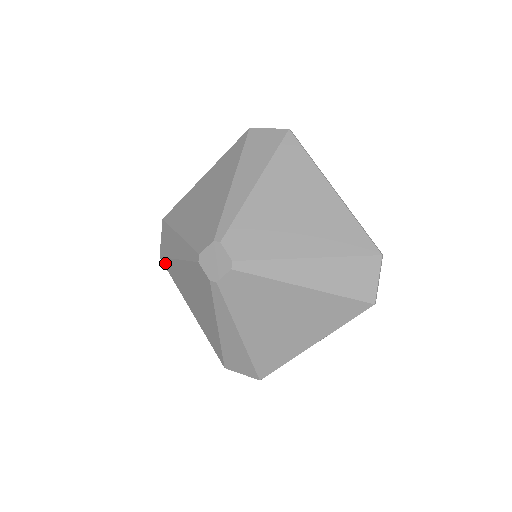
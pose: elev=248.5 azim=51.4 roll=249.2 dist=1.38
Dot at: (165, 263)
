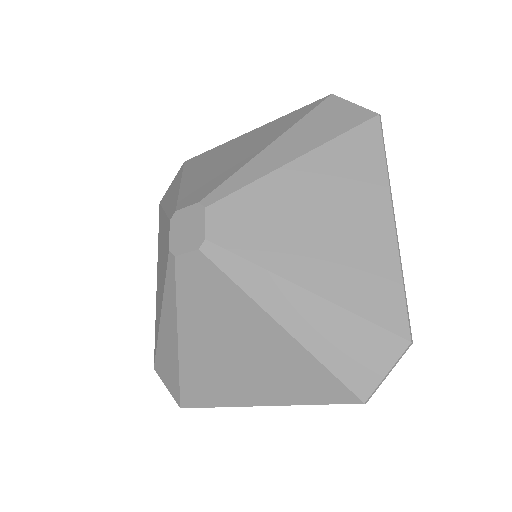
Dot at: (187, 399)
